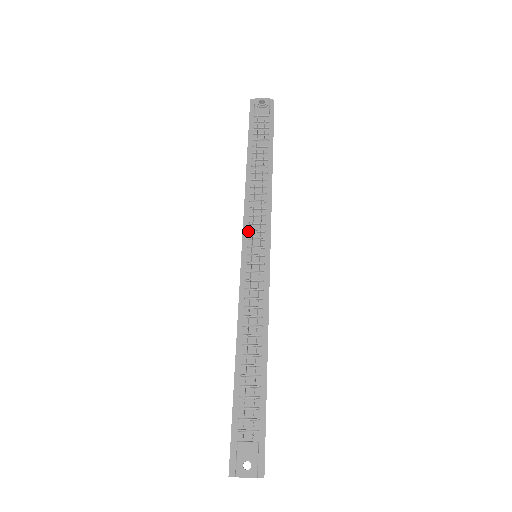
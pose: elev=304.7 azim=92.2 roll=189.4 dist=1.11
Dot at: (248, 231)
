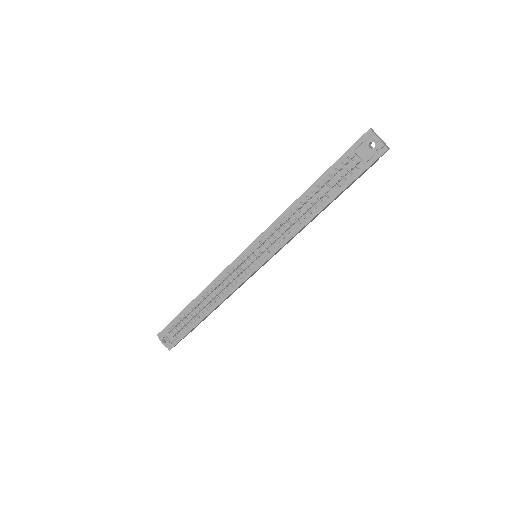
Dot at: (259, 242)
